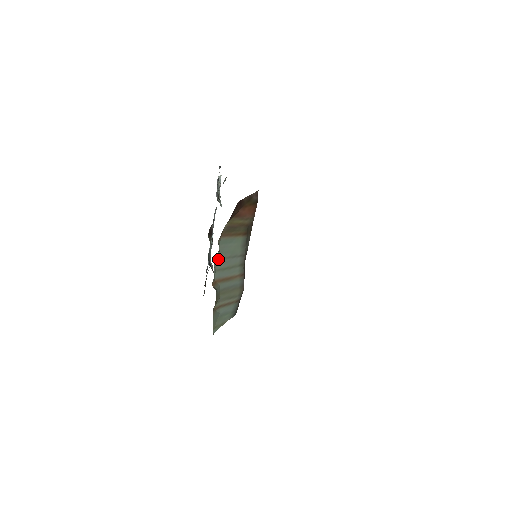
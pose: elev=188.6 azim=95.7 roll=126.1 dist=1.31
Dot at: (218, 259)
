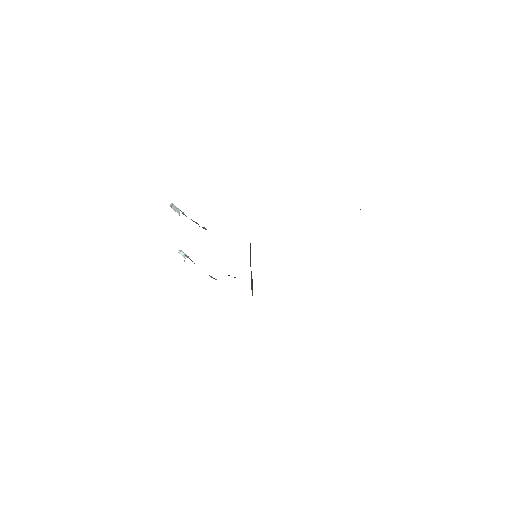
Dot at: occluded
